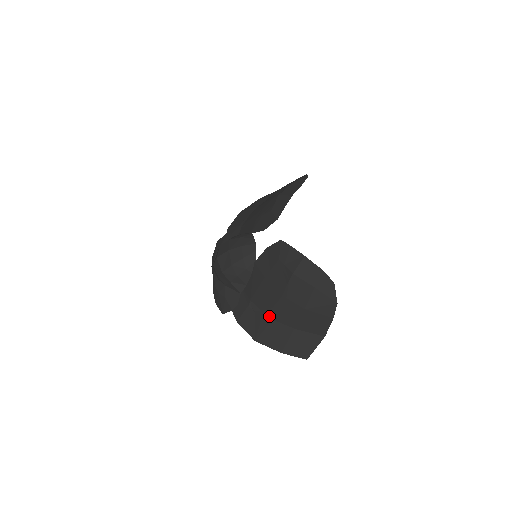
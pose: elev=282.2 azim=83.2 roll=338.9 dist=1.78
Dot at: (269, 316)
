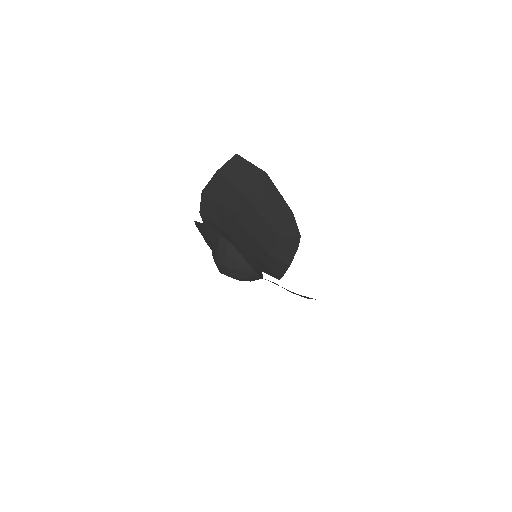
Dot at: occluded
